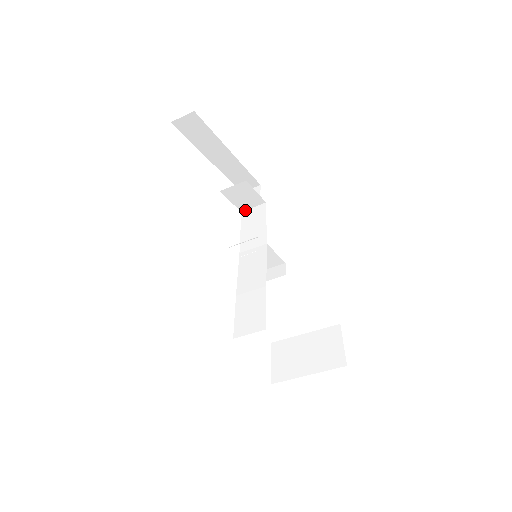
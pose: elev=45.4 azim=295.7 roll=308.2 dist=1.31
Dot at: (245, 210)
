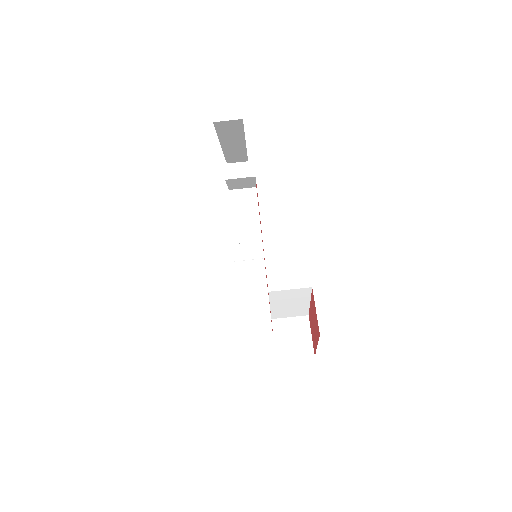
Dot at: (233, 189)
